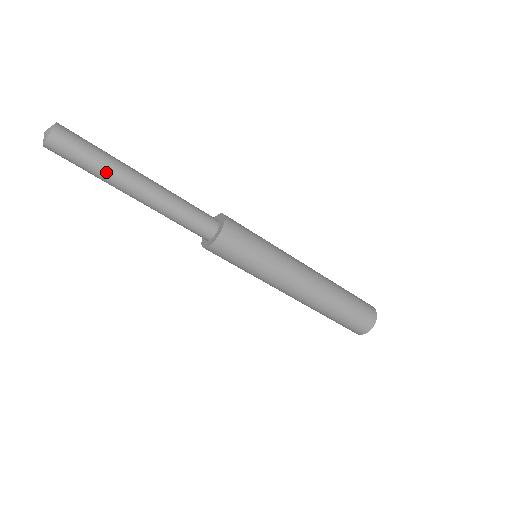
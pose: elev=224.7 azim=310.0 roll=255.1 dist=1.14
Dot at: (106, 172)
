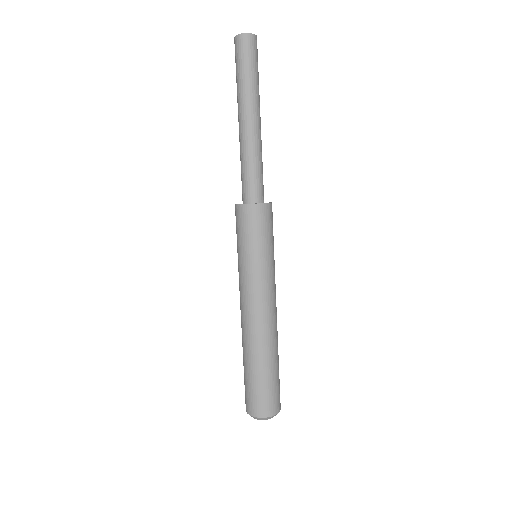
Dot at: (248, 88)
